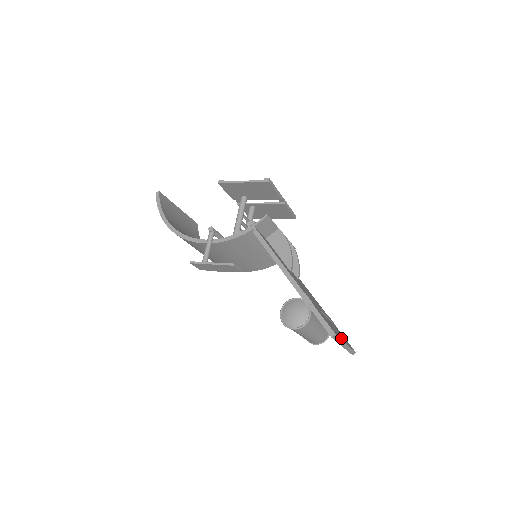
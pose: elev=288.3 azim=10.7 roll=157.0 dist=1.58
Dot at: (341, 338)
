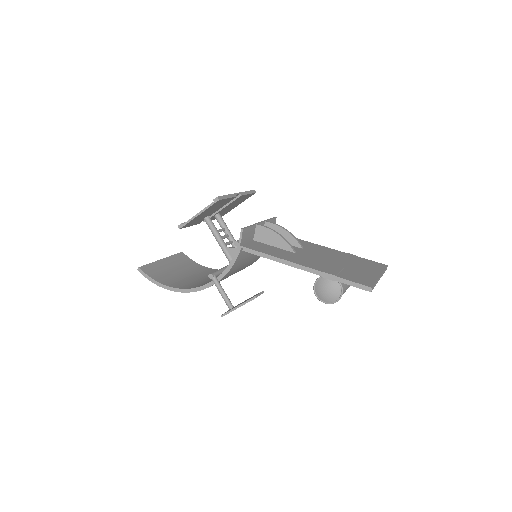
Dot at: (374, 278)
